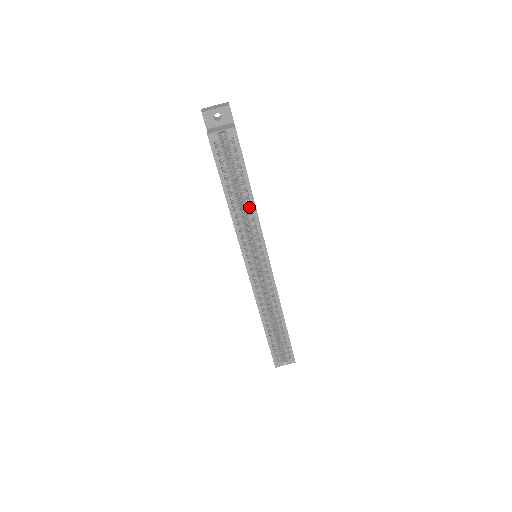
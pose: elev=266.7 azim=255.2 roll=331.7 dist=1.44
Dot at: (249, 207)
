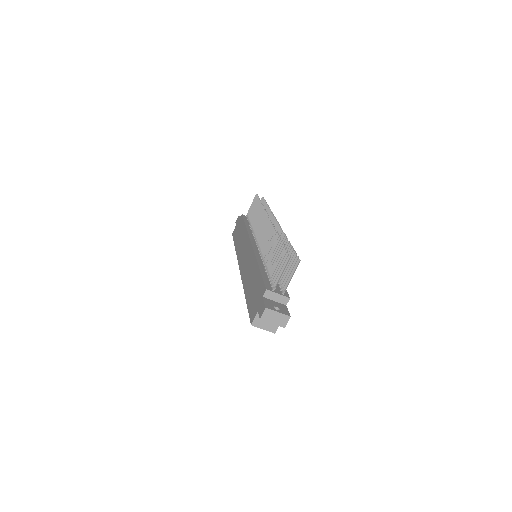
Dot at: occluded
